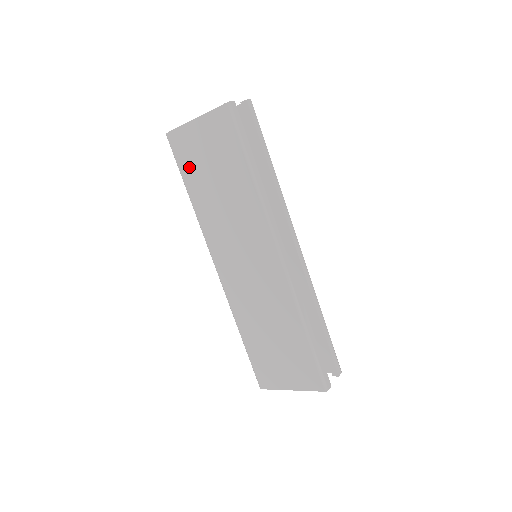
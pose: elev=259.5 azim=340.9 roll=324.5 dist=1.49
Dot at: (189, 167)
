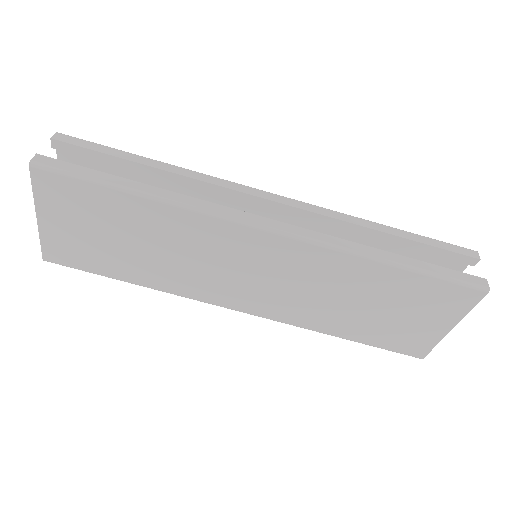
Dot at: (96, 262)
